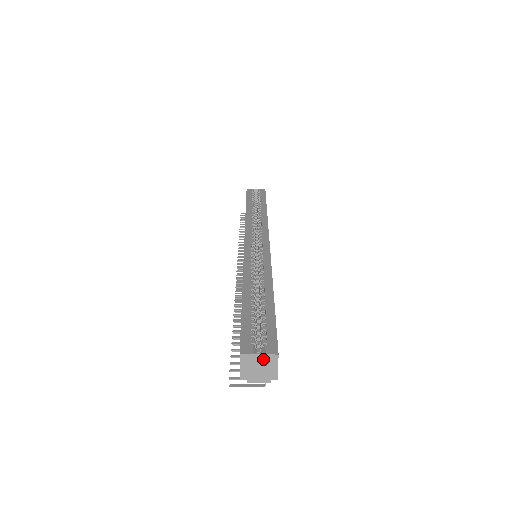
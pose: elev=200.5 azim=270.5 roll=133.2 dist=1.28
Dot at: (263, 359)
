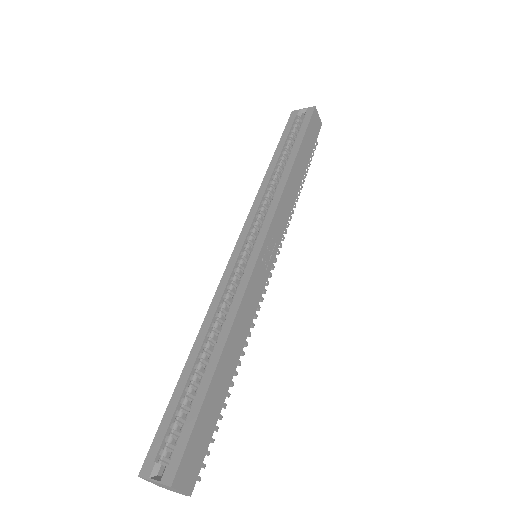
Dot at: (161, 484)
